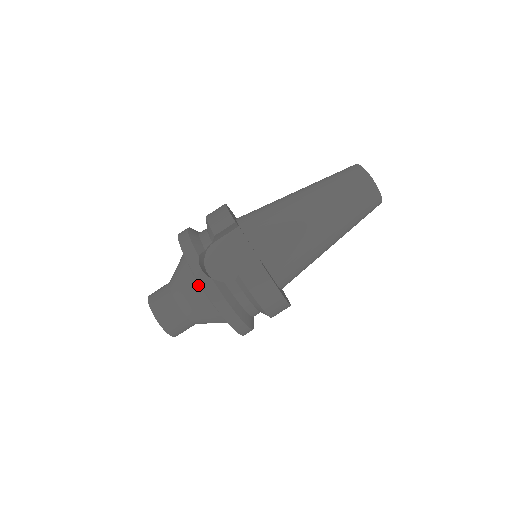
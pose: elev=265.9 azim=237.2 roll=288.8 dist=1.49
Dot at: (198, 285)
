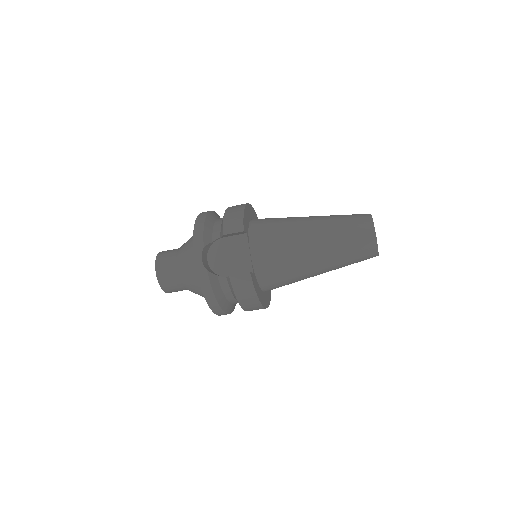
Dot at: occluded
